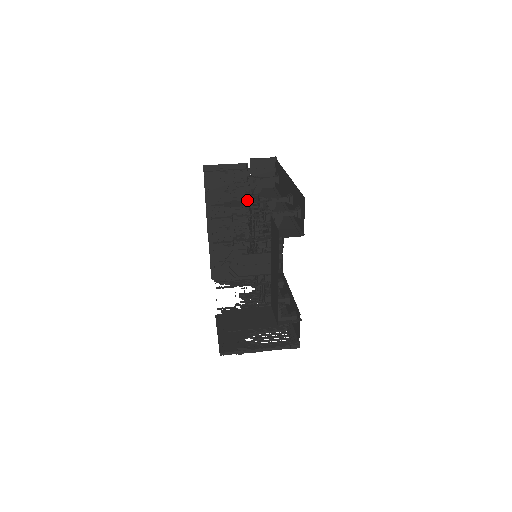
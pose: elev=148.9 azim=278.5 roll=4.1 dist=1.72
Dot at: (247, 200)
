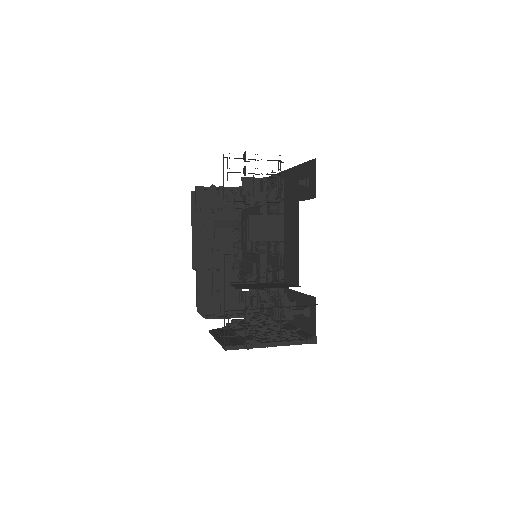
Dot at: occluded
